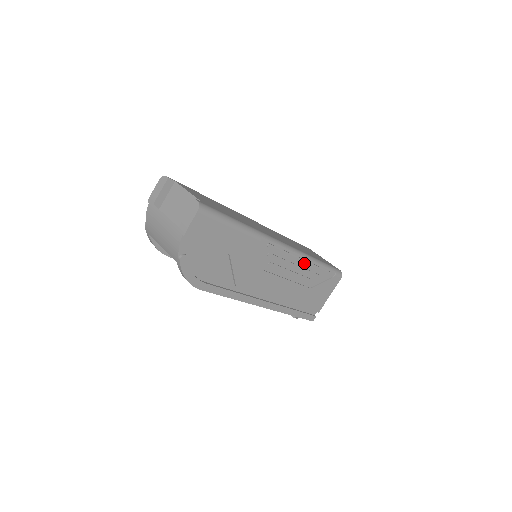
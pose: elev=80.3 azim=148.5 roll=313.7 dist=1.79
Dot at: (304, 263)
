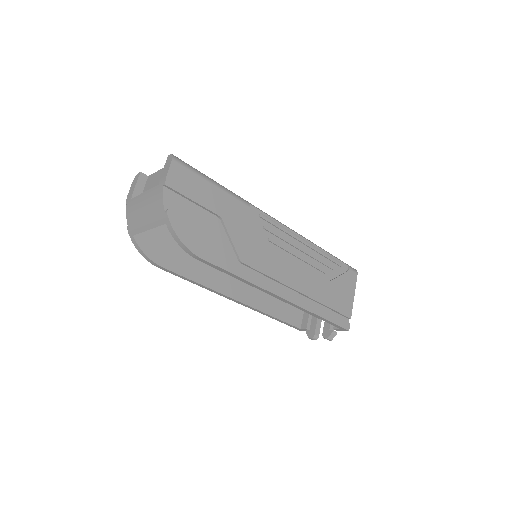
Dot at: (308, 246)
